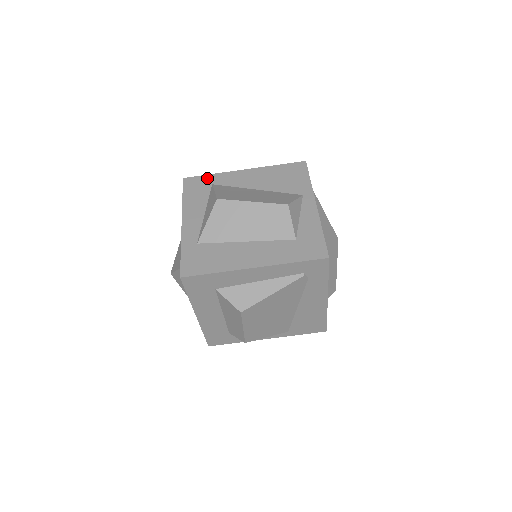
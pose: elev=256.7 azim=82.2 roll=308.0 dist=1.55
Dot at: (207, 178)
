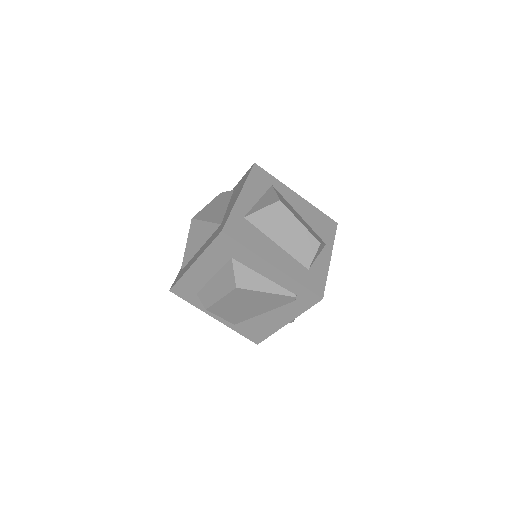
Dot at: (271, 177)
